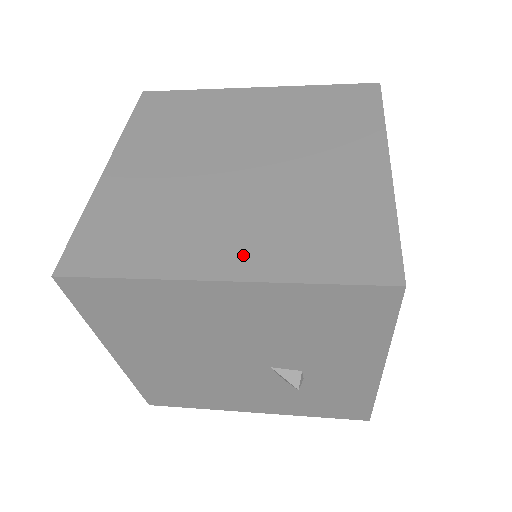
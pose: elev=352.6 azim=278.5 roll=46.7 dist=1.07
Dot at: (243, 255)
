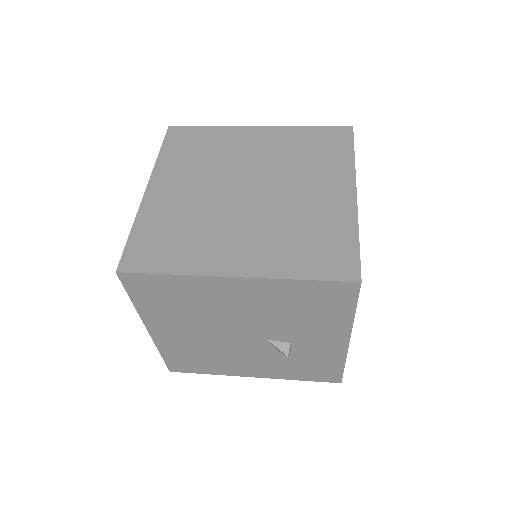
Dot at: (251, 259)
